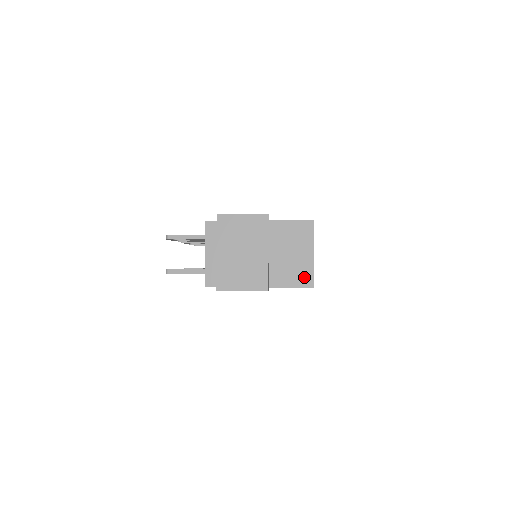
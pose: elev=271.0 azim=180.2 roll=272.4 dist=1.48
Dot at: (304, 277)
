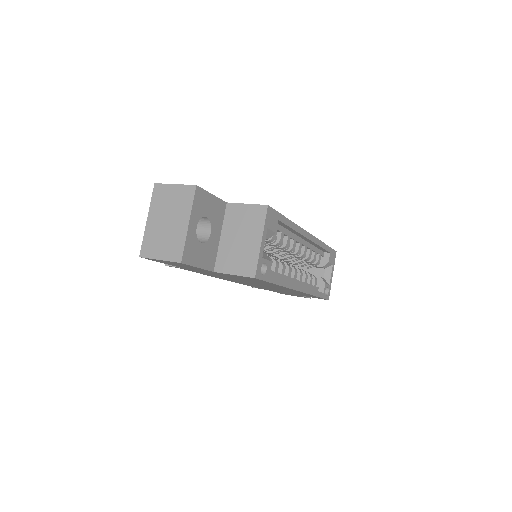
Dot at: (248, 265)
